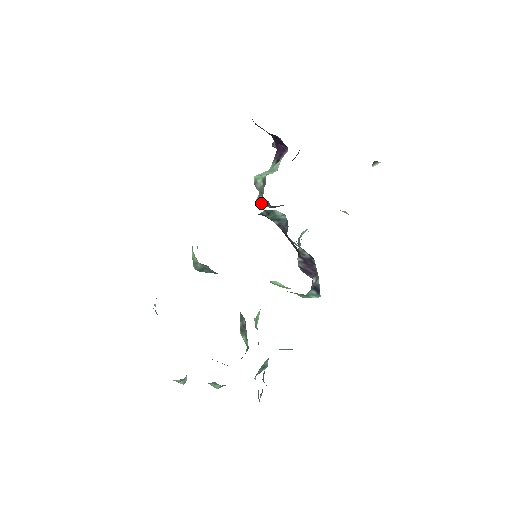
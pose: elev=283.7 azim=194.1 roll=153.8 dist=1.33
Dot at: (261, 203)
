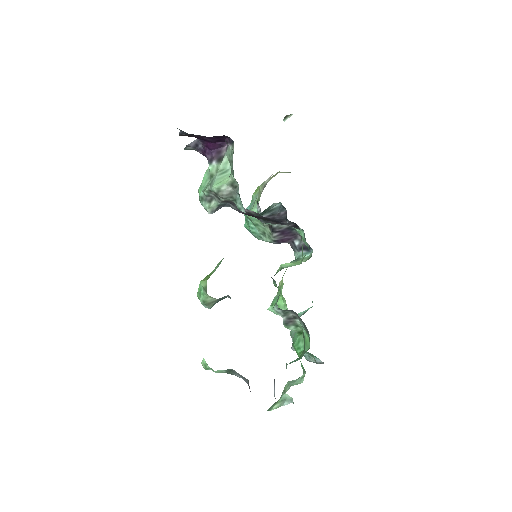
Dot at: (216, 208)
